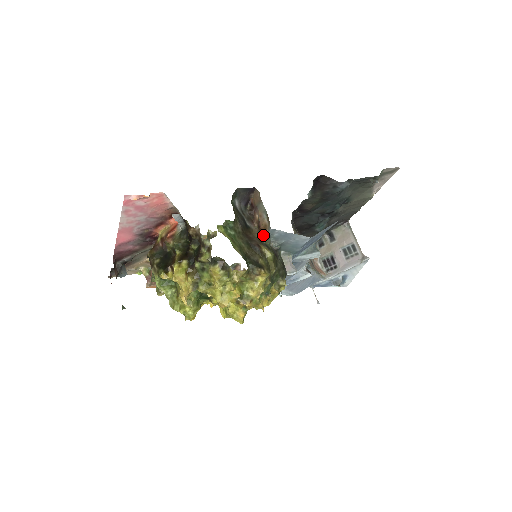
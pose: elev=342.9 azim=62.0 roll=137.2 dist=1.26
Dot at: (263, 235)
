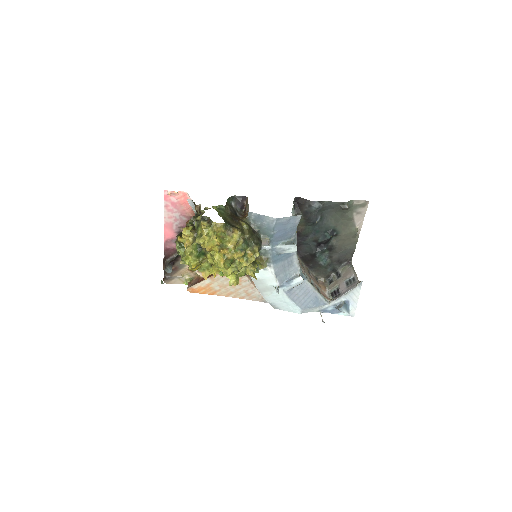
Dot at: (245, 217)
